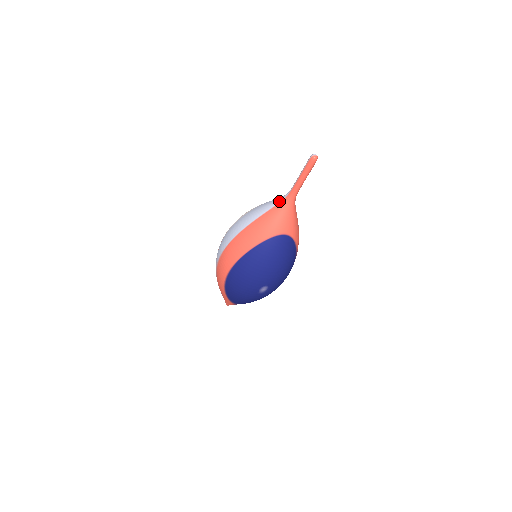
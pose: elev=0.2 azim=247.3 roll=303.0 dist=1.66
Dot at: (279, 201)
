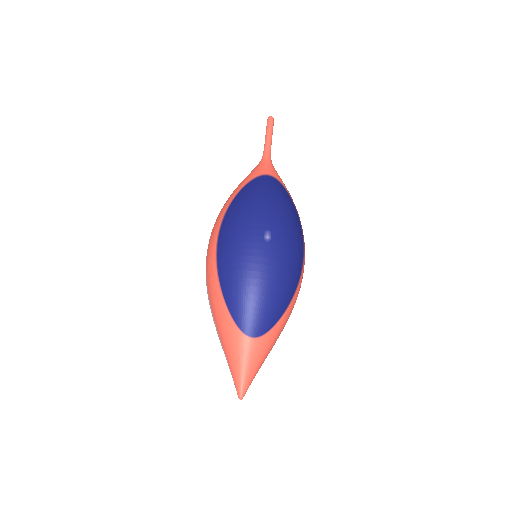
Dot at: occluded
